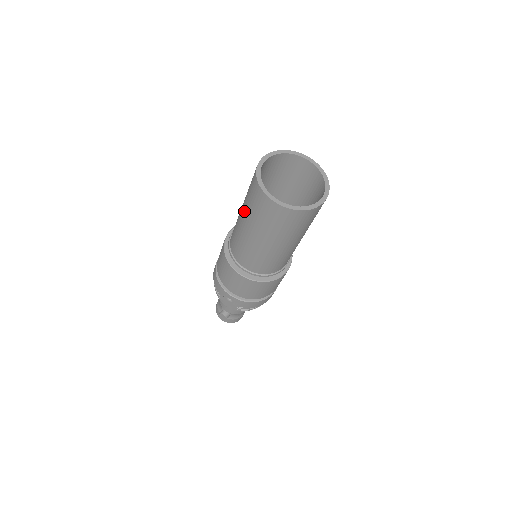
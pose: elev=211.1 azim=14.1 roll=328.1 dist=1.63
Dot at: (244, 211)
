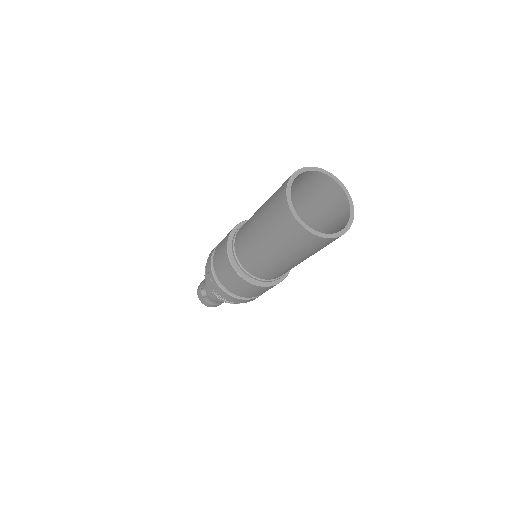
Dot at: (264, 205)
